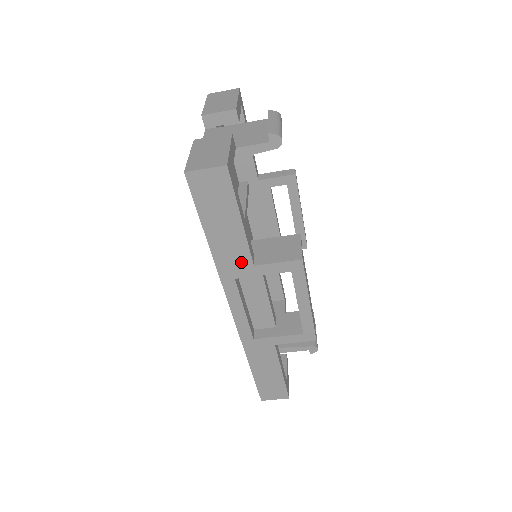
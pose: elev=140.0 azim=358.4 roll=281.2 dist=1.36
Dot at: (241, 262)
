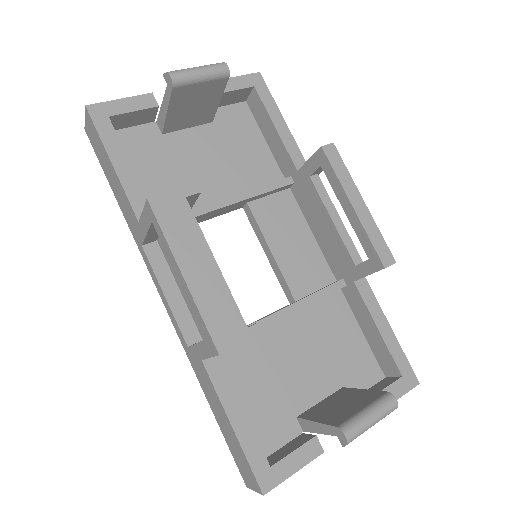
Dot at: (134, 220)
